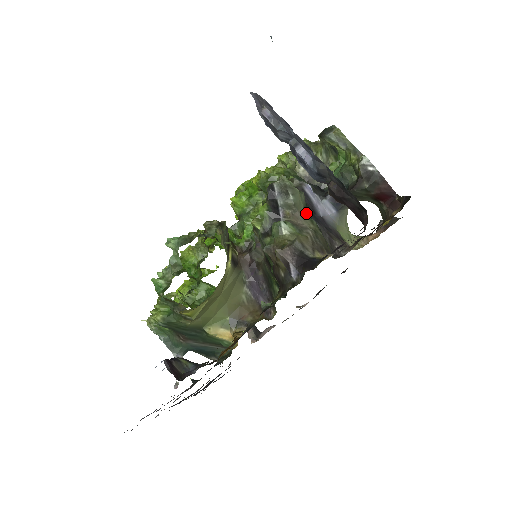
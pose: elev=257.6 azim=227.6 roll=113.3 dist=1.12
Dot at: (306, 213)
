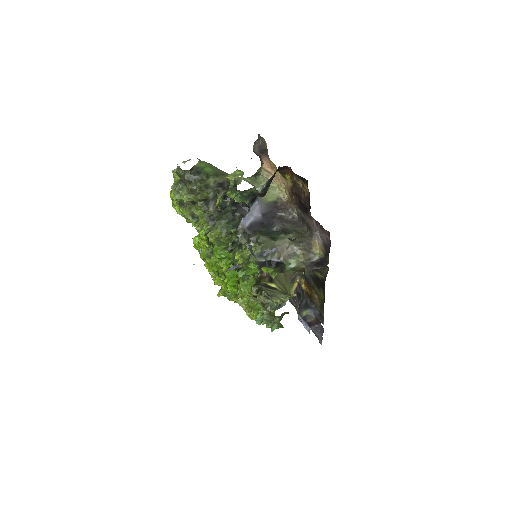
Dot at: (275, 239)
